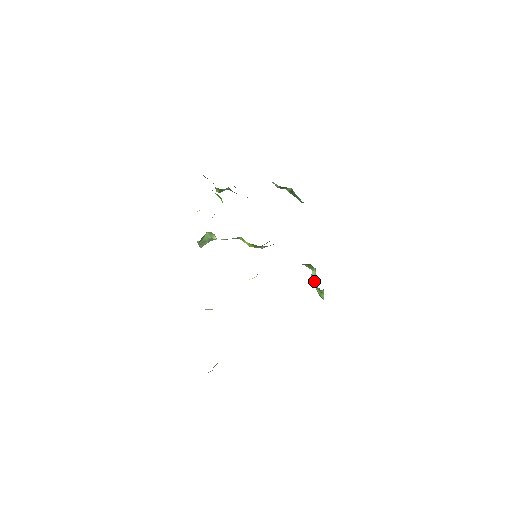
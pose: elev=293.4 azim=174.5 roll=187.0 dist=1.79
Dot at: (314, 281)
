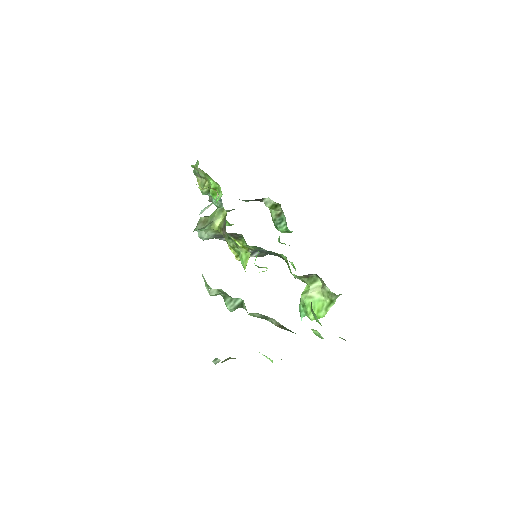
Dot at: (315, 295)
